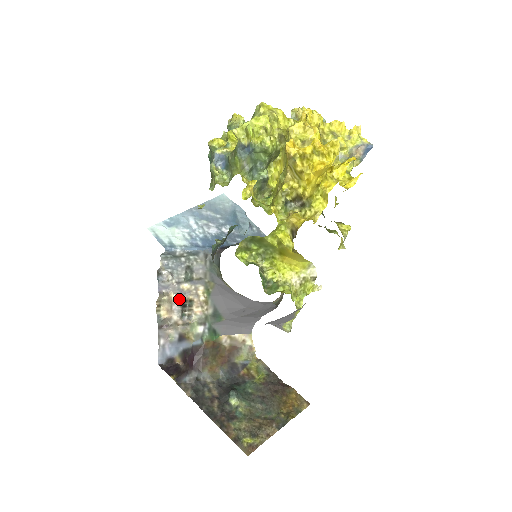
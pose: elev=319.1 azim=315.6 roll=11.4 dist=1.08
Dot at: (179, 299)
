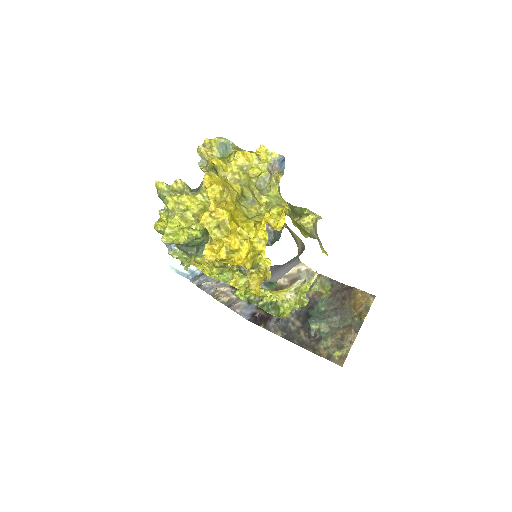
Dot at: (227, 288)
